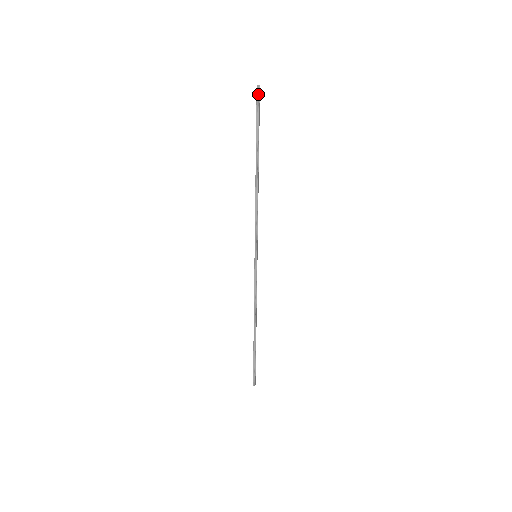
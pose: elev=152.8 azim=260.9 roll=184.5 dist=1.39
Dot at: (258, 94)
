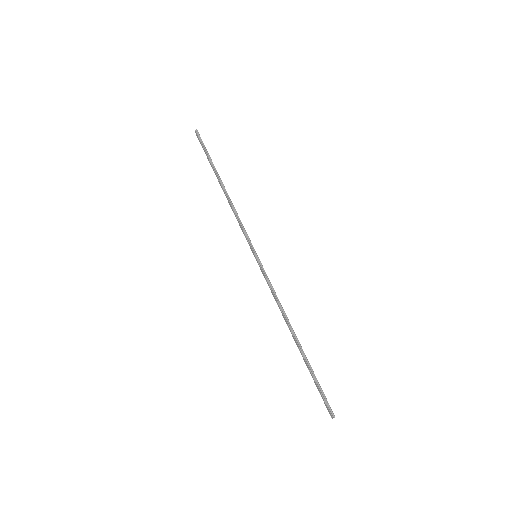
Dot at: (198, 135)
